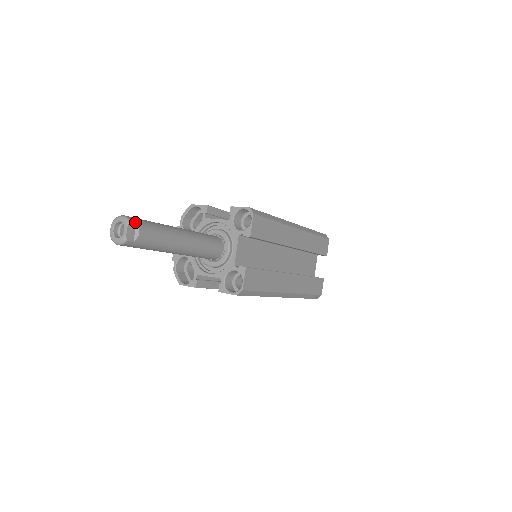
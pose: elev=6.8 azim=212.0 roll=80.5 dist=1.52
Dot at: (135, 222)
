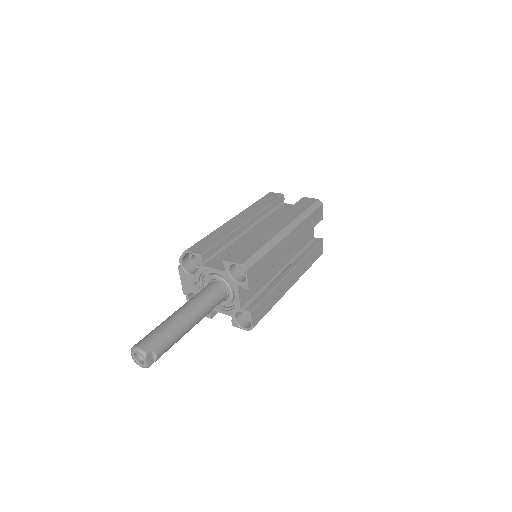
Dot at: (150, 350)
